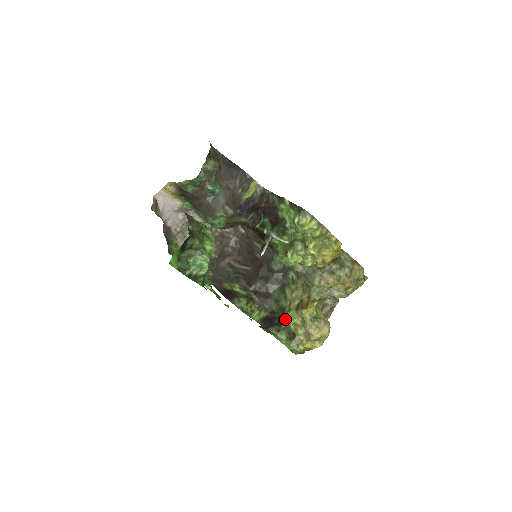
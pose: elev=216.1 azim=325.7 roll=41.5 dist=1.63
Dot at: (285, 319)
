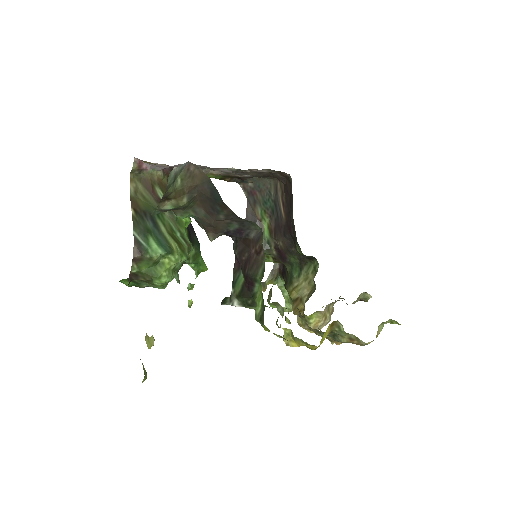
Dot at: (287, 291)
